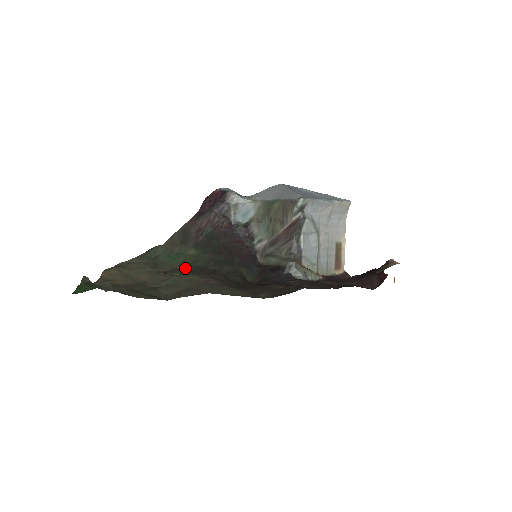
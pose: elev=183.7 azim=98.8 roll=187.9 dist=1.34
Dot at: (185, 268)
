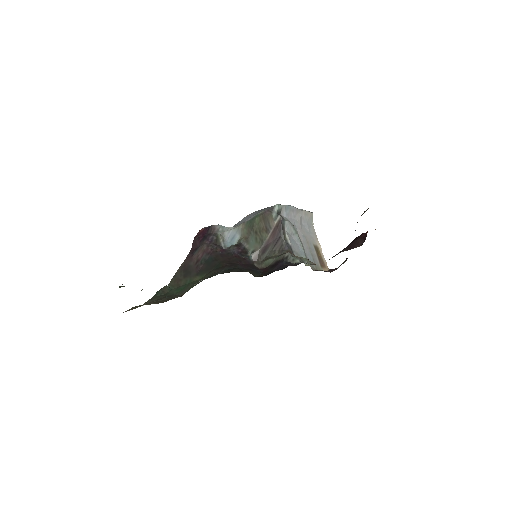
Dot at: (199, 281)
